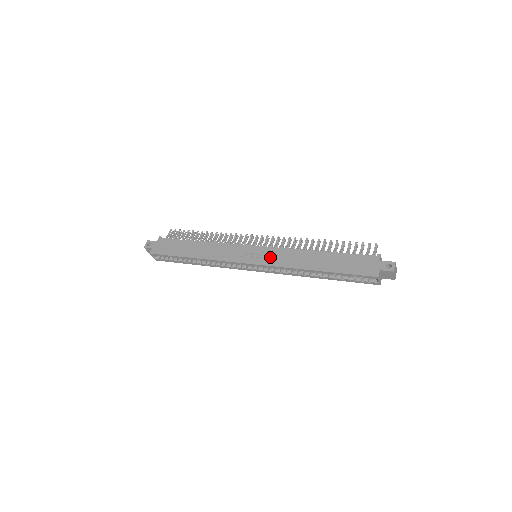
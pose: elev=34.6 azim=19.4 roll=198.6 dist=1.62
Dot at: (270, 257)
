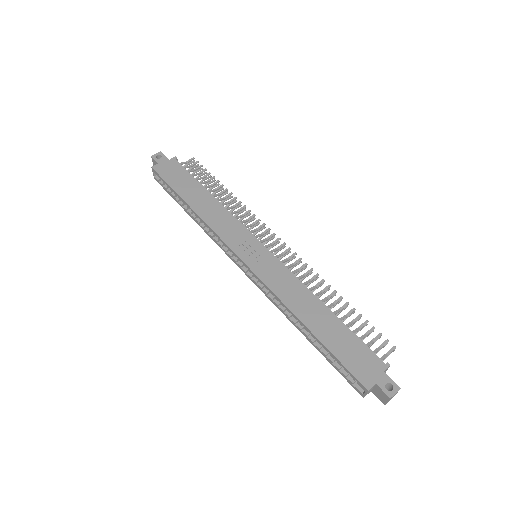
Dot at: (269, 270)
